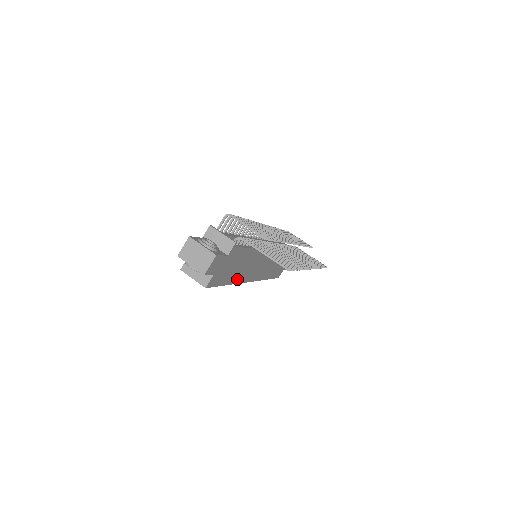
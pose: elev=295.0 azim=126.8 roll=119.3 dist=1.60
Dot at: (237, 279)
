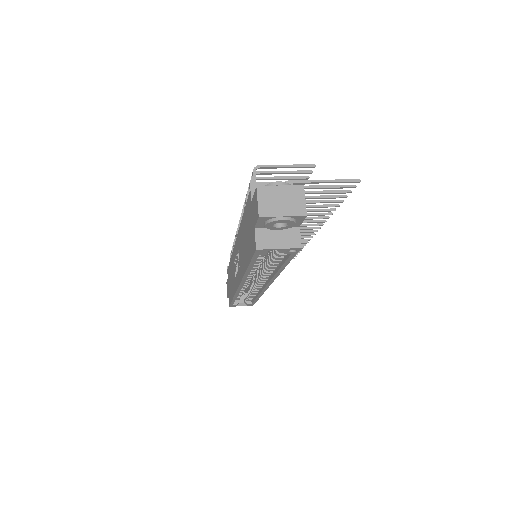
Dot at: occluded
